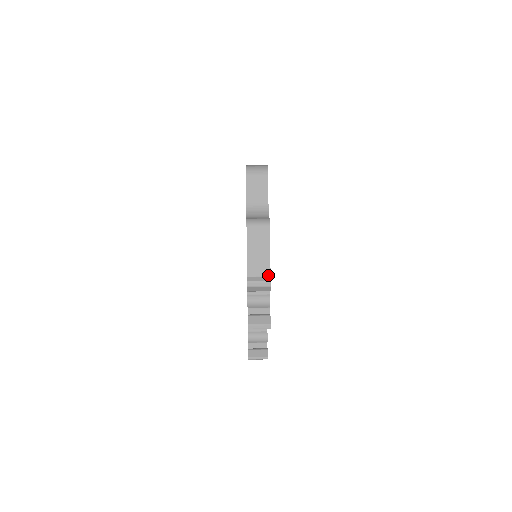
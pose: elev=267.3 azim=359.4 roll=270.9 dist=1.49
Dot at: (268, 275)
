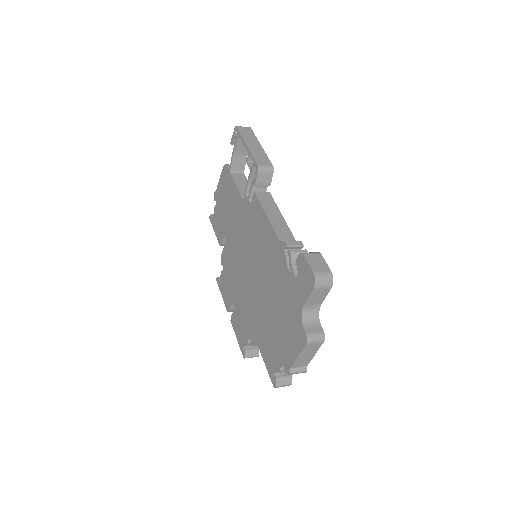
Dot at: (306, 365)
